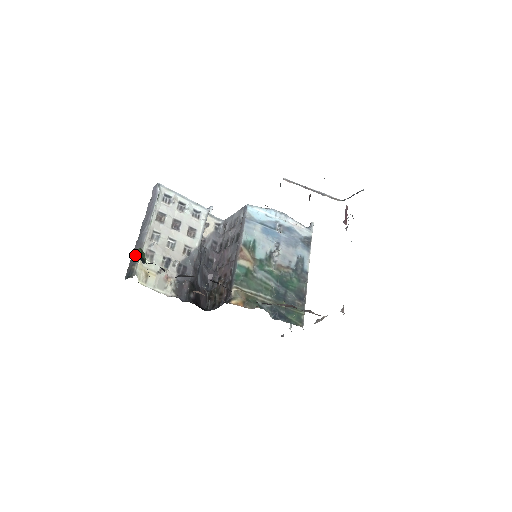
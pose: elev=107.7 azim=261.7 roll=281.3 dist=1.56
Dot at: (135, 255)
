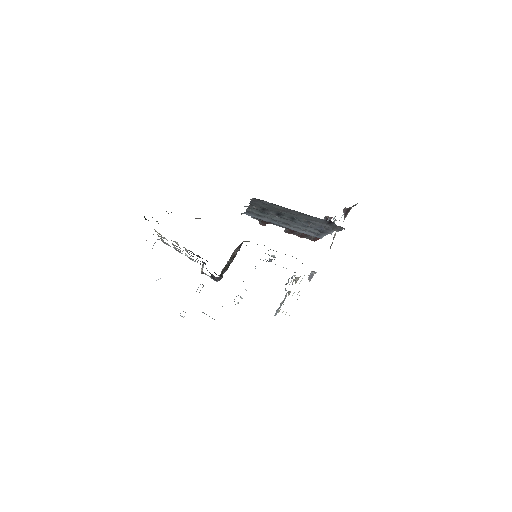
Dot at: occluded
